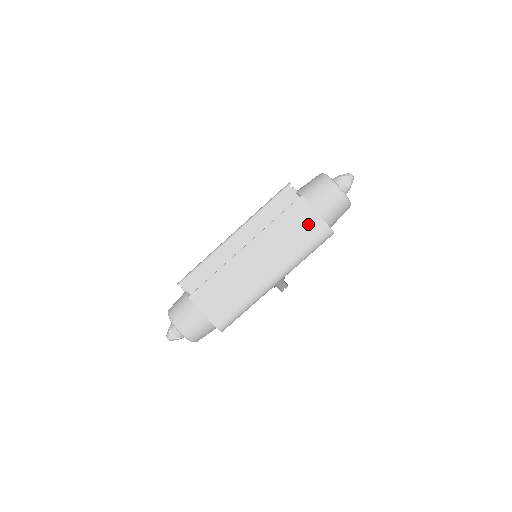
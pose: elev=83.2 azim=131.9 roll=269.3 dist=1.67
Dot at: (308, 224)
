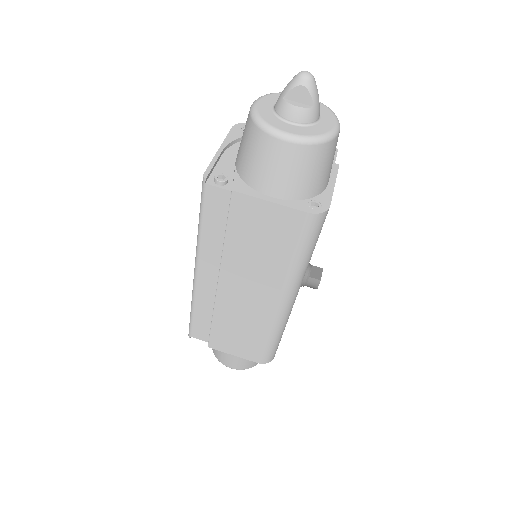
Dot at: (273, 224)
